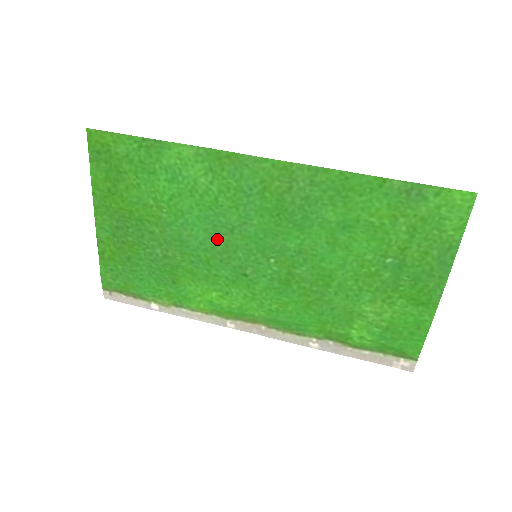
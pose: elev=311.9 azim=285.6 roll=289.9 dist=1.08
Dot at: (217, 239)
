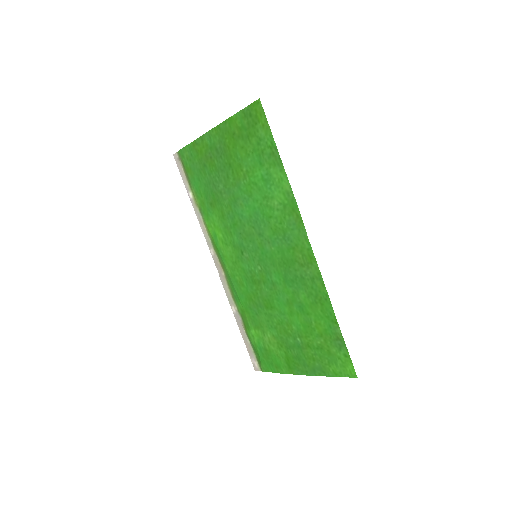
Dot at: (250, 226)
